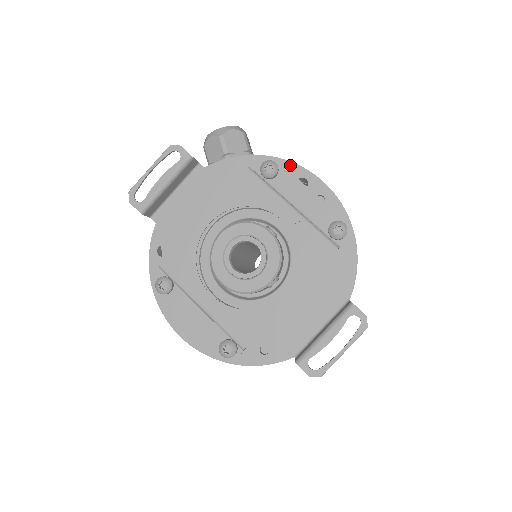
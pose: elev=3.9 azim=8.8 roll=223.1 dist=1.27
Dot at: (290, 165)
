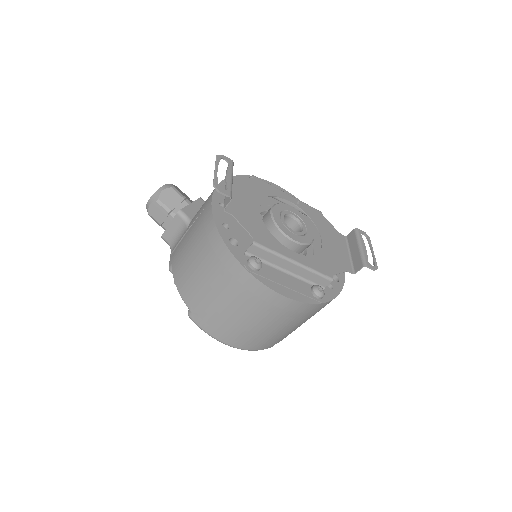
Dot at: occluded
